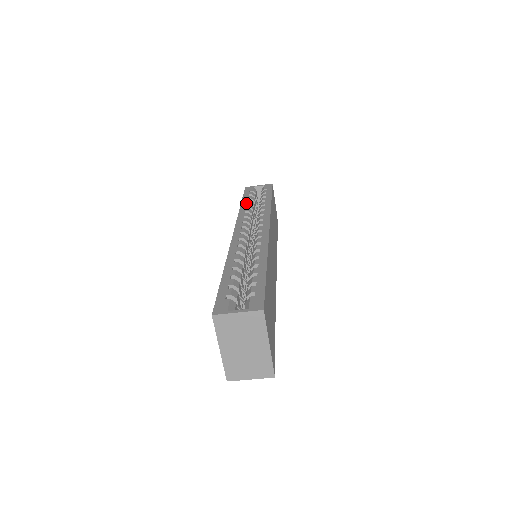
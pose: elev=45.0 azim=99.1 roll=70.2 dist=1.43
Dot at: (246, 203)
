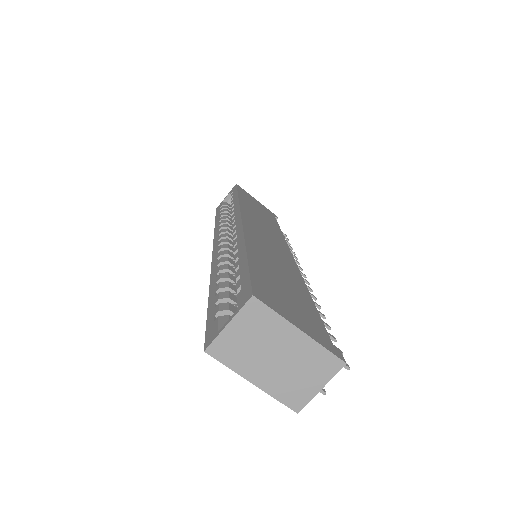
Dot at: (218, 219)
